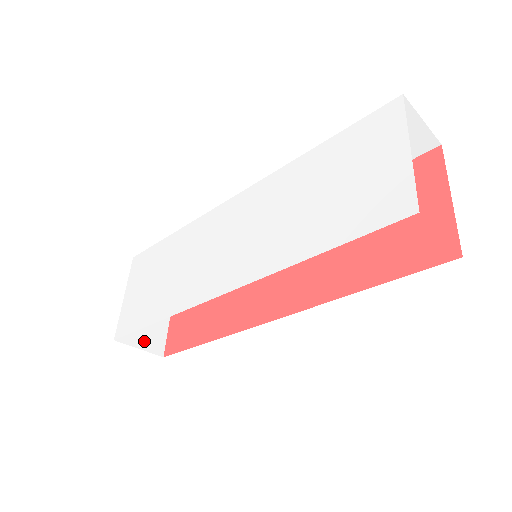
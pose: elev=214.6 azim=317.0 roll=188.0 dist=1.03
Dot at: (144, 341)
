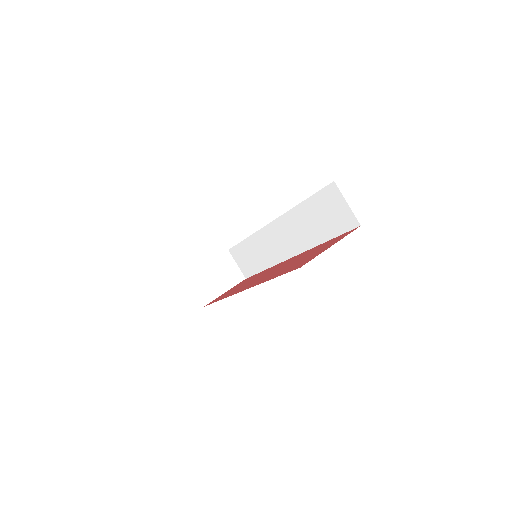
Dot at: (199, 291)
